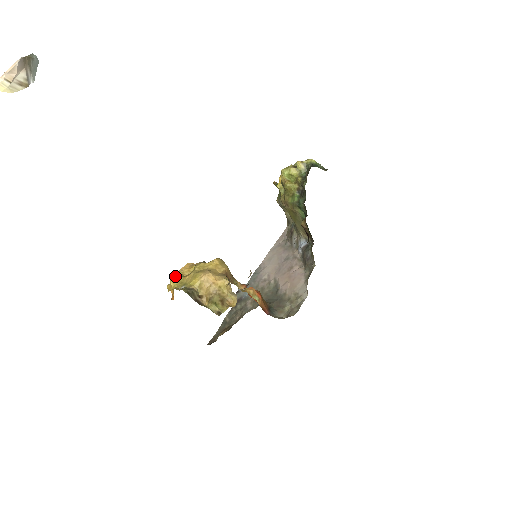
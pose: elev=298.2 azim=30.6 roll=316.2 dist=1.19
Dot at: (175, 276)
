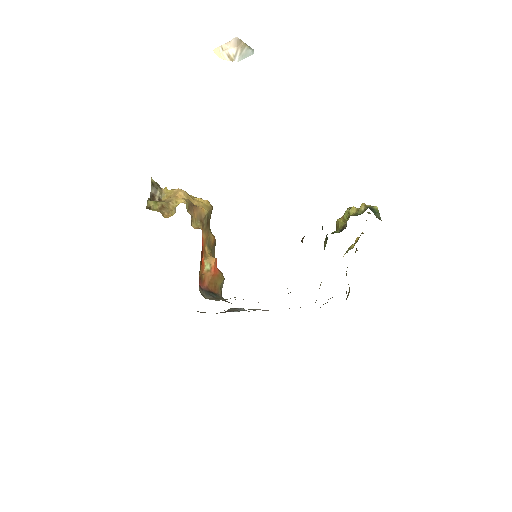
Dot at: occluded
